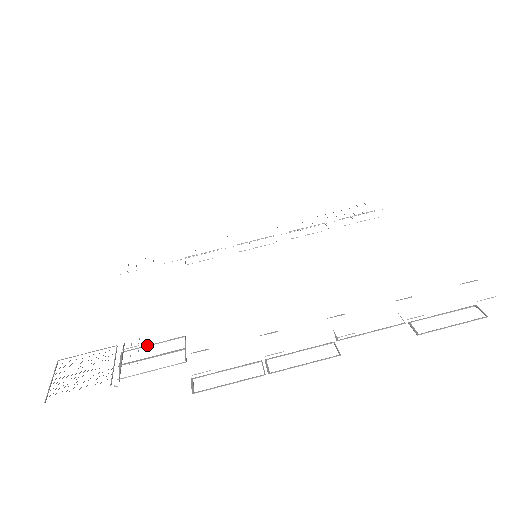
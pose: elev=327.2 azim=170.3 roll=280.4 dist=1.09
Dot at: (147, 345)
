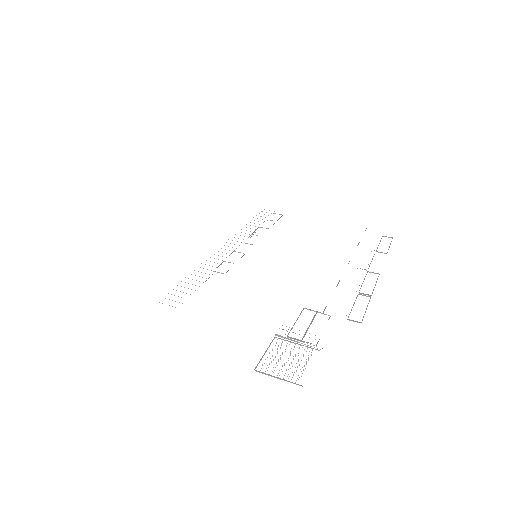
Dot at: (294, 324)
